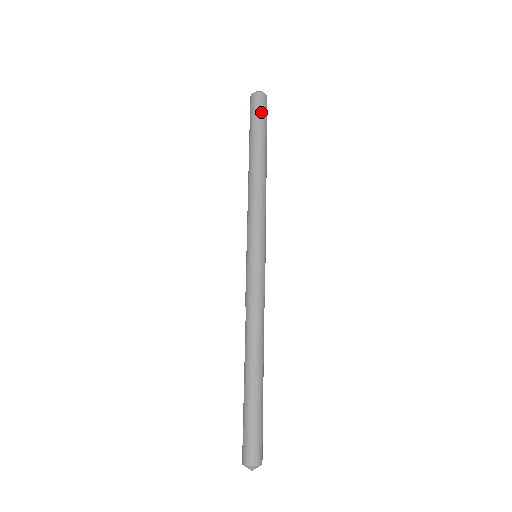
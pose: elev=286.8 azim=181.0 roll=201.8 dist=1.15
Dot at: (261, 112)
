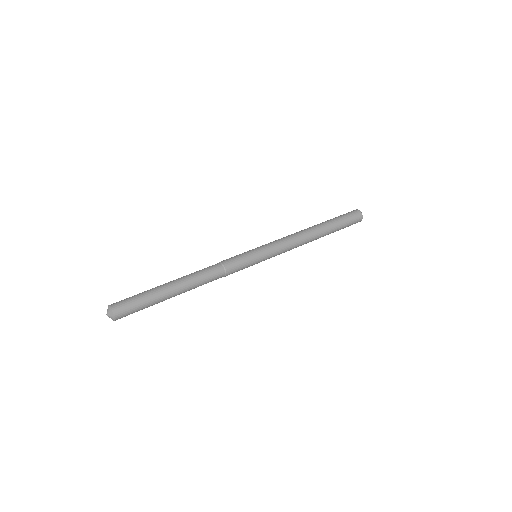
Dot at: (344, 214)
